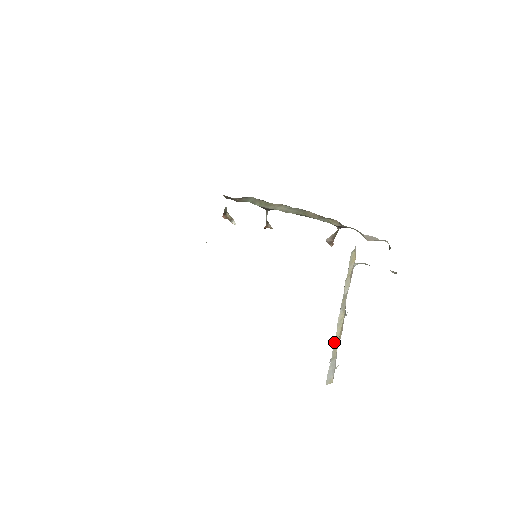
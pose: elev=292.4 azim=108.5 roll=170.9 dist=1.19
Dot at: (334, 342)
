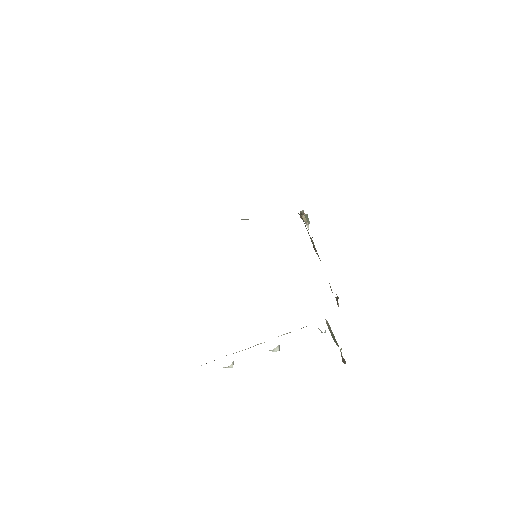
Dot at: occluded
